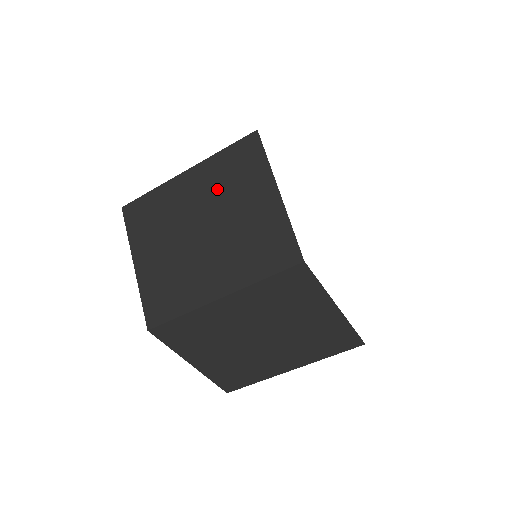
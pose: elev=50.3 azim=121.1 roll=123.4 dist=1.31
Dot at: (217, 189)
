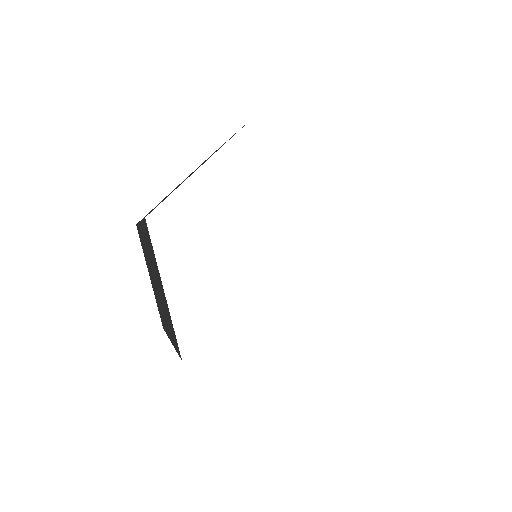
Dot at: occluded
